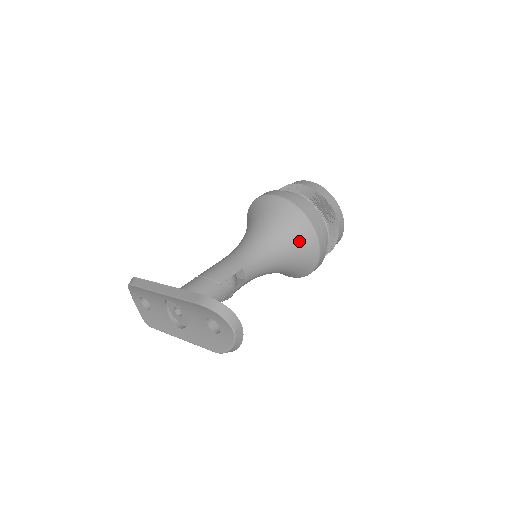
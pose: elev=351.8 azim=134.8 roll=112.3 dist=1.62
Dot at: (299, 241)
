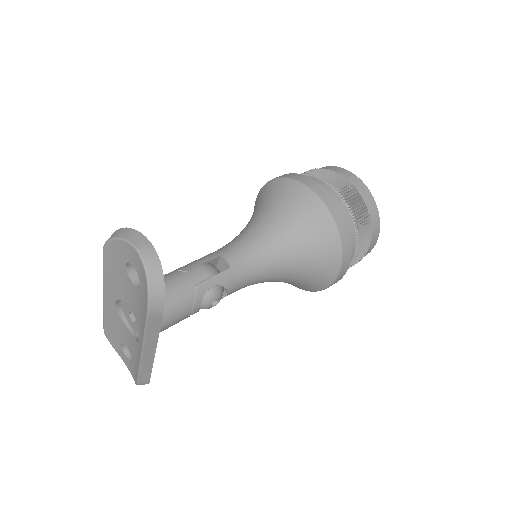
Dot at: (292, 207)
